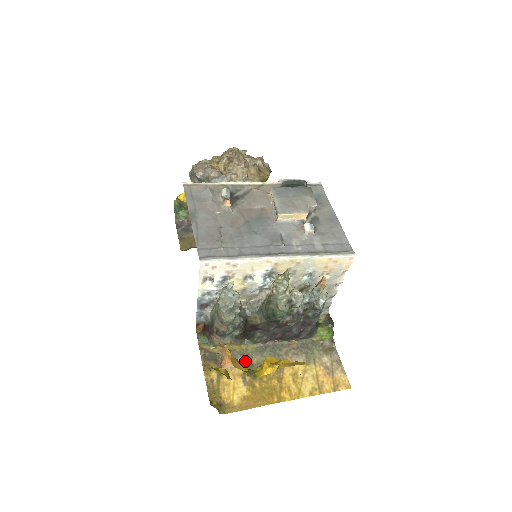
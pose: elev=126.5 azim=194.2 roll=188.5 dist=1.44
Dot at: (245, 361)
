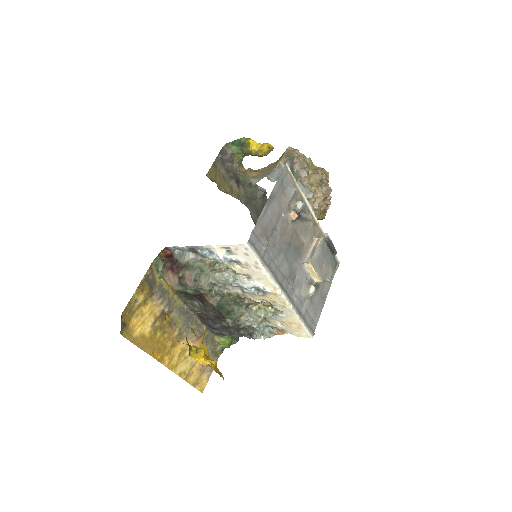
Dot at: (167, 309)
